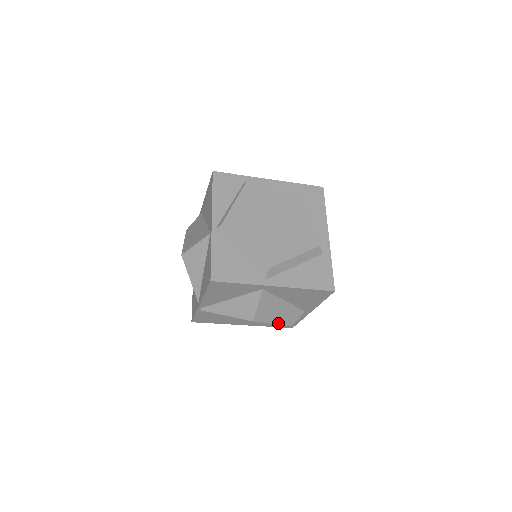
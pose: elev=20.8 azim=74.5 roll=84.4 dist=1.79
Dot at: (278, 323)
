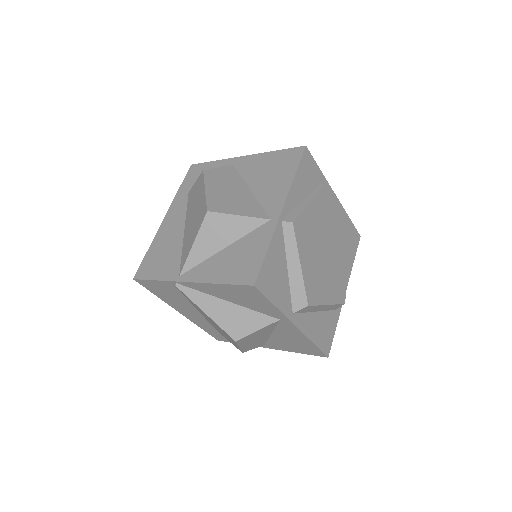
Dot at: (241, 348)
